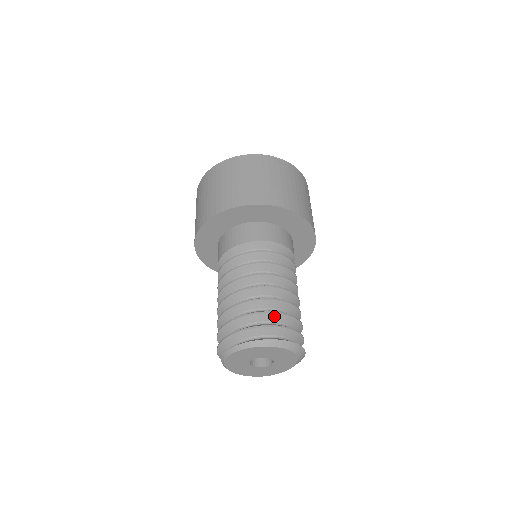
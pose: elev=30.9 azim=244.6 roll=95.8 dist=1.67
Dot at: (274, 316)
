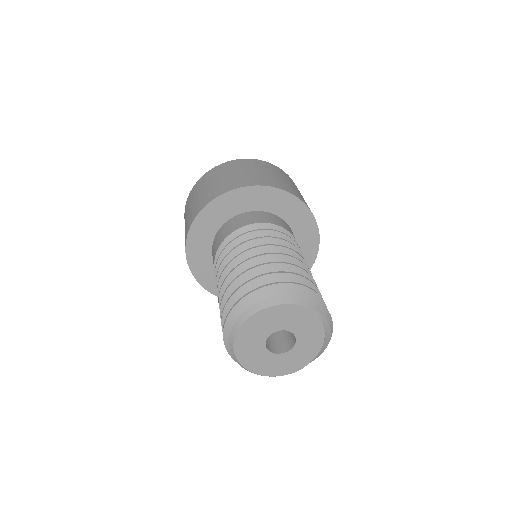
Dot at: (275, 277)
